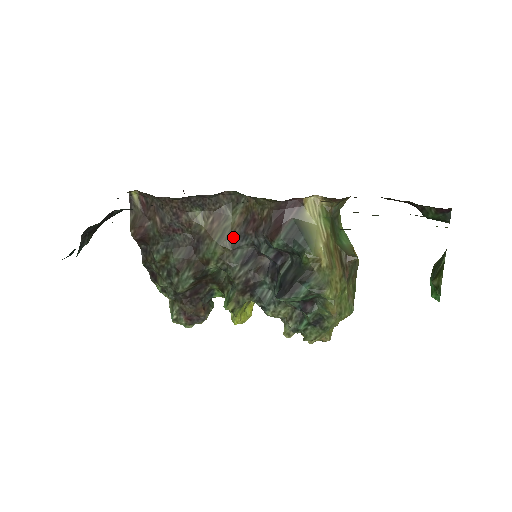
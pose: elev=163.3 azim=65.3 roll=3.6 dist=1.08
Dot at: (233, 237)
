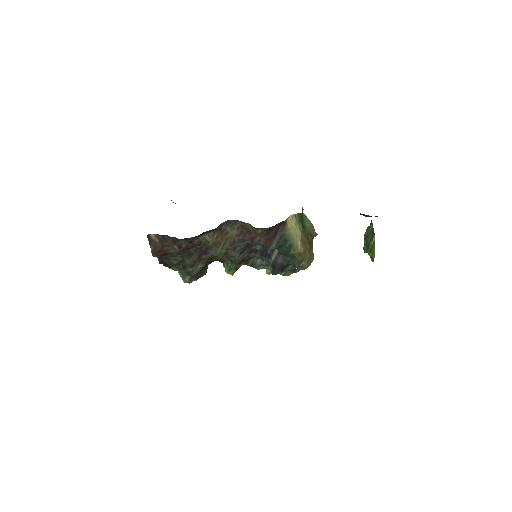
Dot at: (233, 242)
